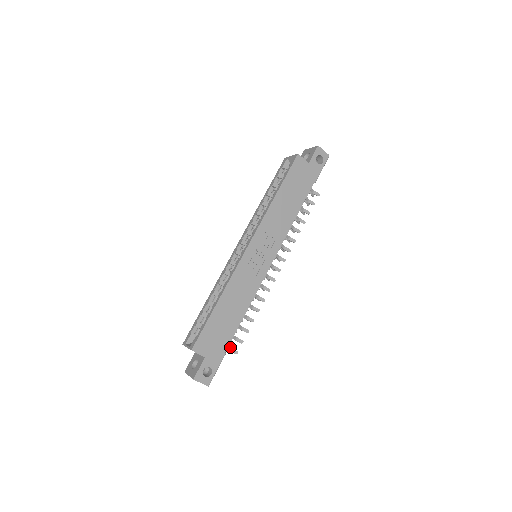
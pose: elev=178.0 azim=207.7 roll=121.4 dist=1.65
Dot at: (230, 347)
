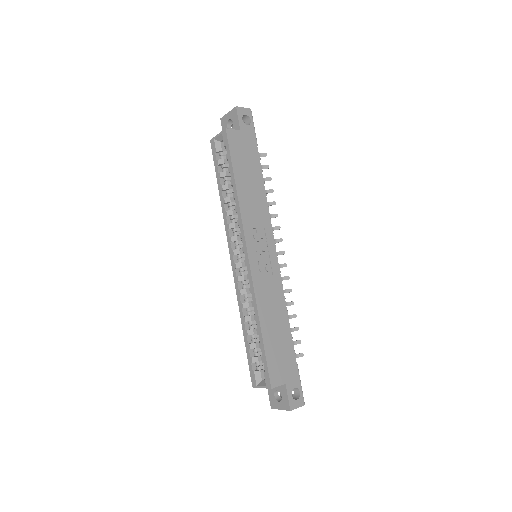
Dot at: occluded
